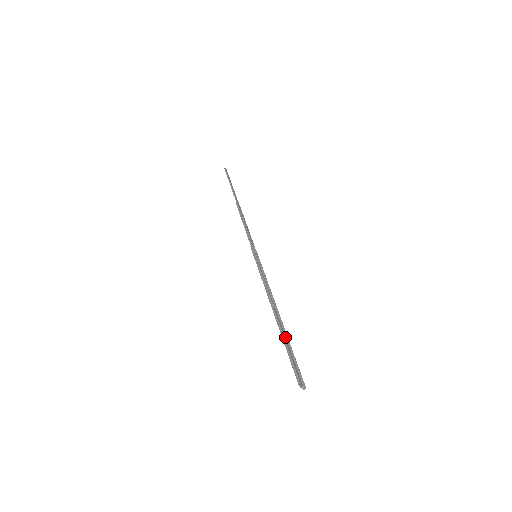
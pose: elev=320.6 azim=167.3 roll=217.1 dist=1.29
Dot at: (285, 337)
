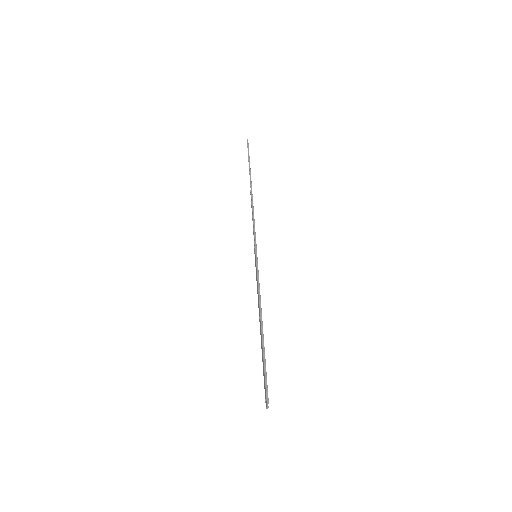
Dot at: (262, 351)
